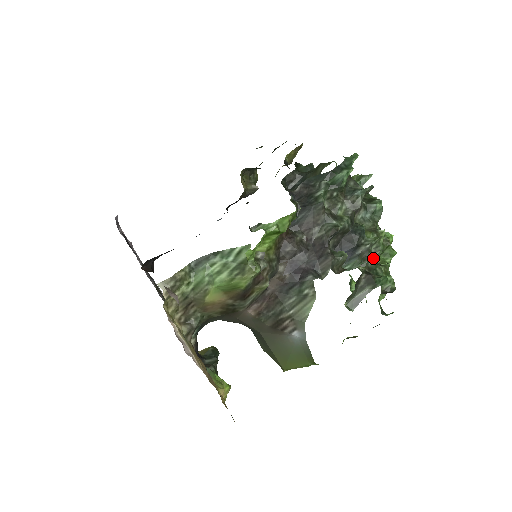
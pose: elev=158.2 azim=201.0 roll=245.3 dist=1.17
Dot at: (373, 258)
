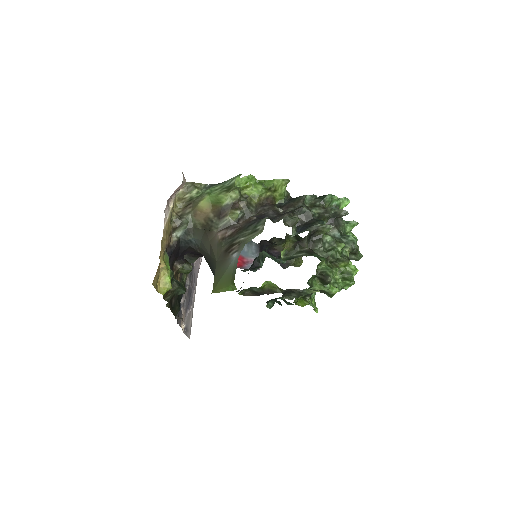
Dot at: (325, 253)
